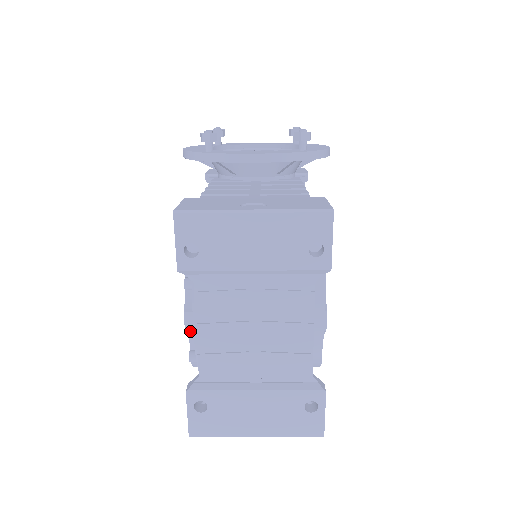
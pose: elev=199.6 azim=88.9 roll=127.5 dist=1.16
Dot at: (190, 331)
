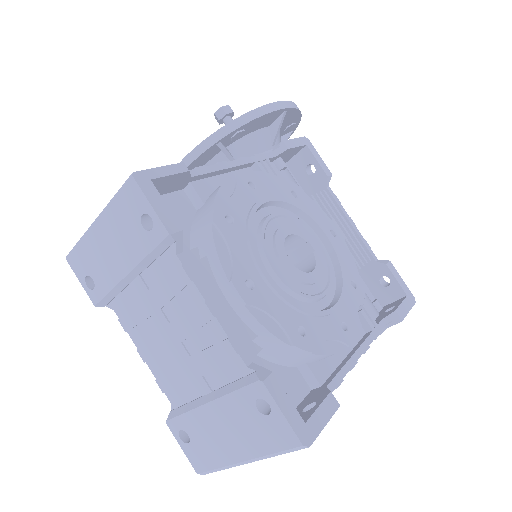
Dot at: occluded
